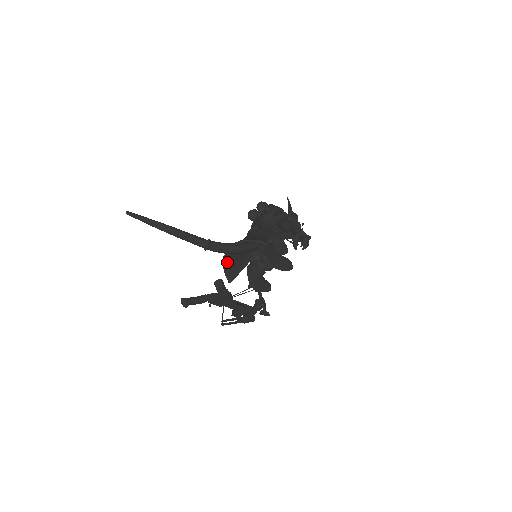
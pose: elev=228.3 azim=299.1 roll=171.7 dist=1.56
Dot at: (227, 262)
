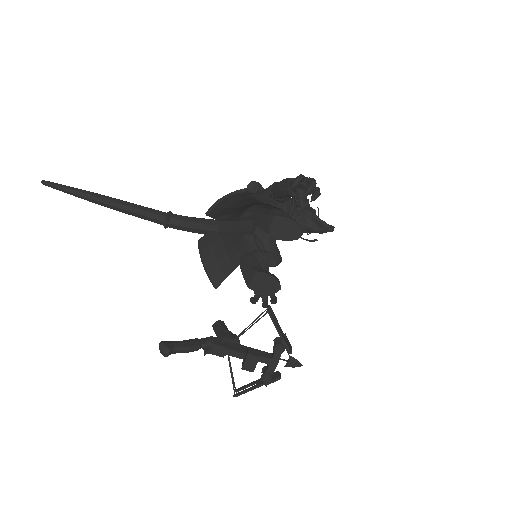
Dot at: (206, 253)
